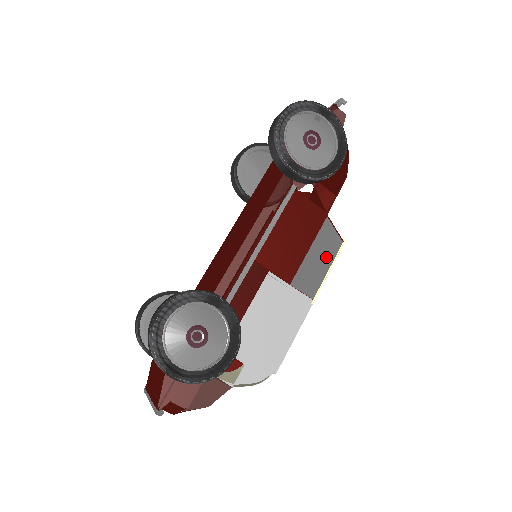
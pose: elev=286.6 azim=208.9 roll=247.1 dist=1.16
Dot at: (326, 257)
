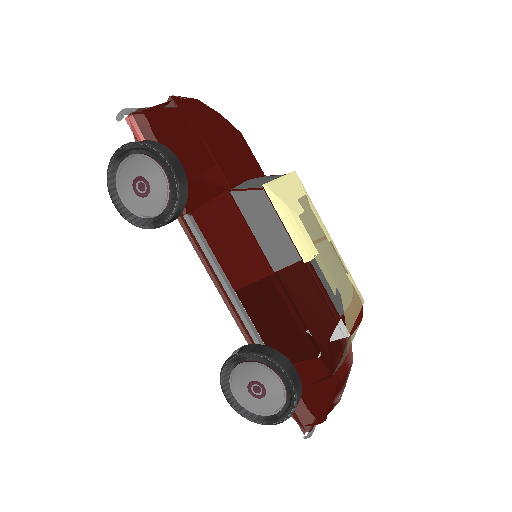
Dot at: (269, 219)
